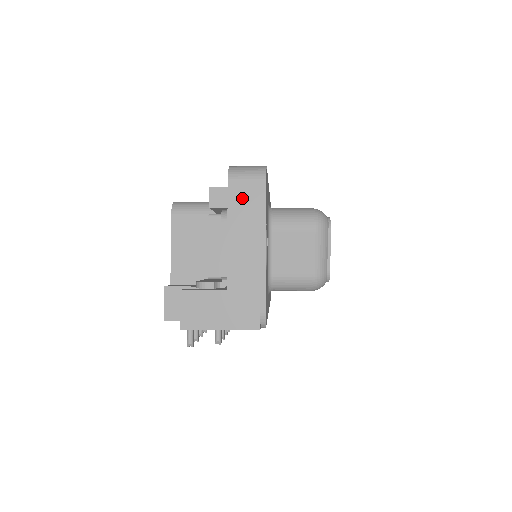
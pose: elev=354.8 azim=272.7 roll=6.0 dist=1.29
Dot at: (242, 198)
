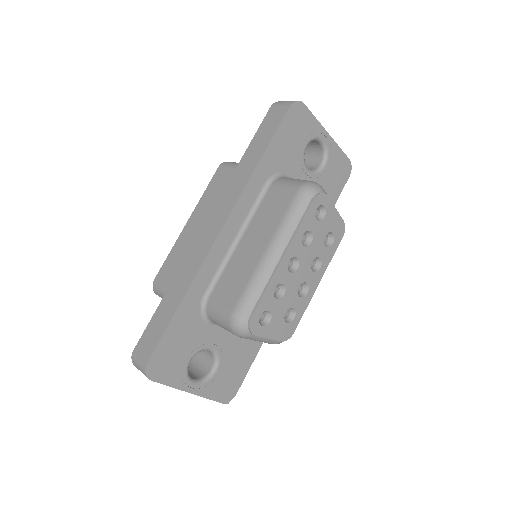
Dot at: occluded
